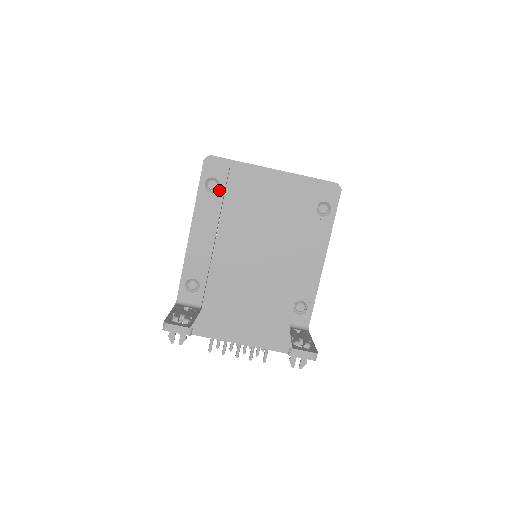
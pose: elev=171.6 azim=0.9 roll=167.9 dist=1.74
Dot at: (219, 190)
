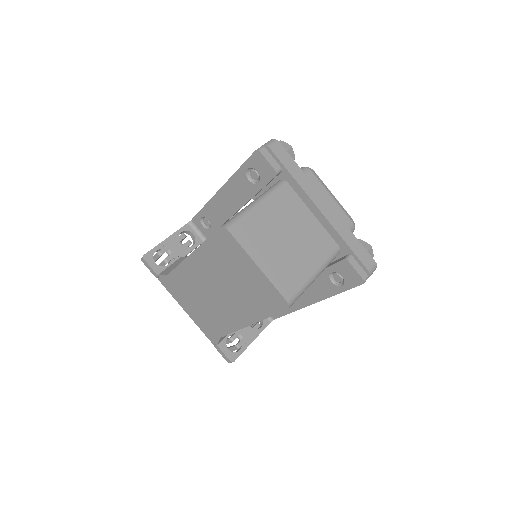
Dot at: (257, 185)
